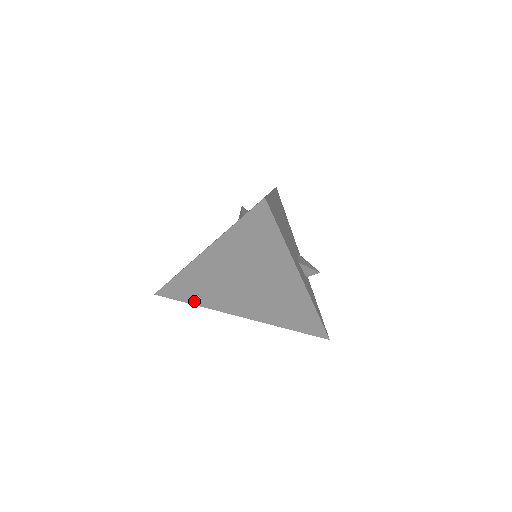
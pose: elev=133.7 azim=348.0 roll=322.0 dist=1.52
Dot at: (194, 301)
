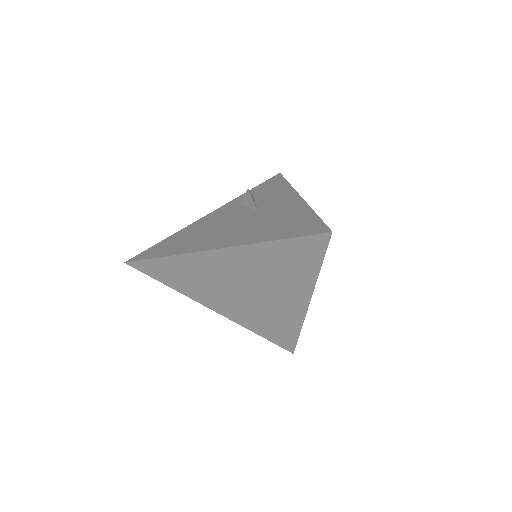
Dot at: (170, 283)
